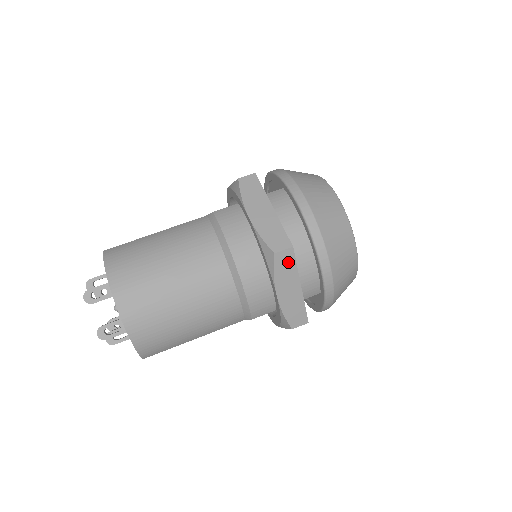
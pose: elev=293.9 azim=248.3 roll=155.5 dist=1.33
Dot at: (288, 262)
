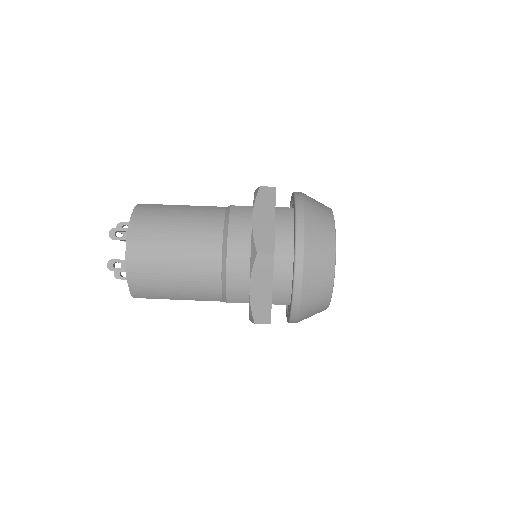
Dot at: (267, 265)
